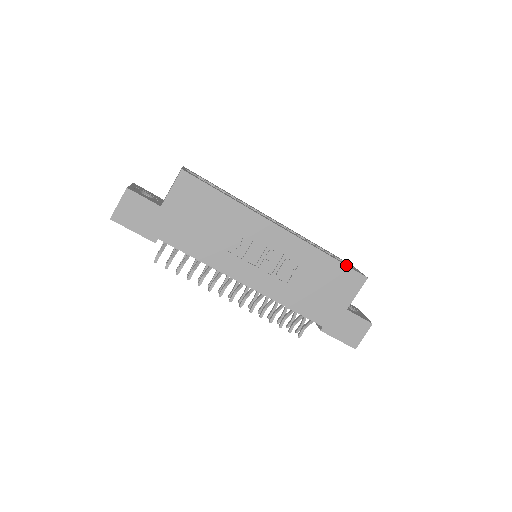
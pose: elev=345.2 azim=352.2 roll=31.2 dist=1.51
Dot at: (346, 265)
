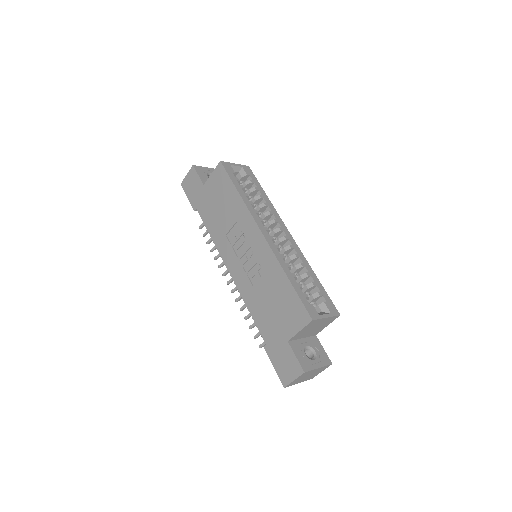
Dot at: (298, 295)
